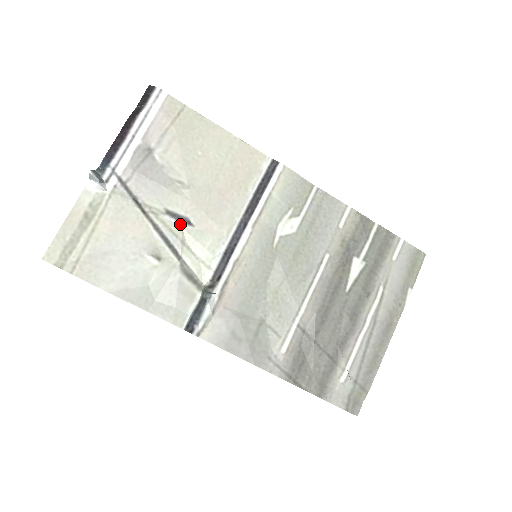
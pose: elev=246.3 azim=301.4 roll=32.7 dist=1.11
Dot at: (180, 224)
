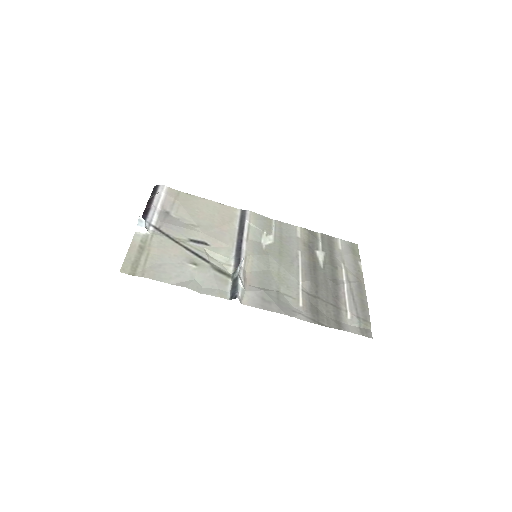
Dot at: (201, 246)
